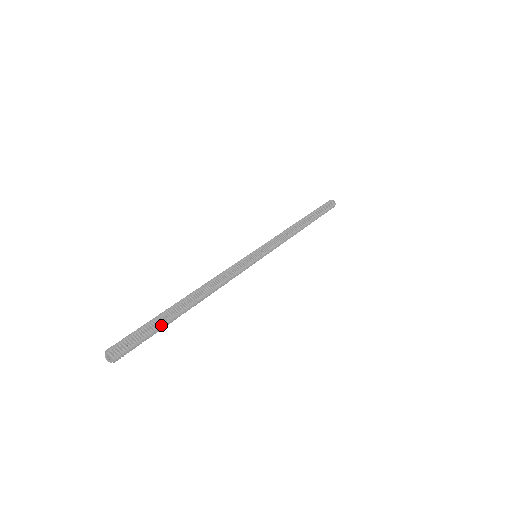
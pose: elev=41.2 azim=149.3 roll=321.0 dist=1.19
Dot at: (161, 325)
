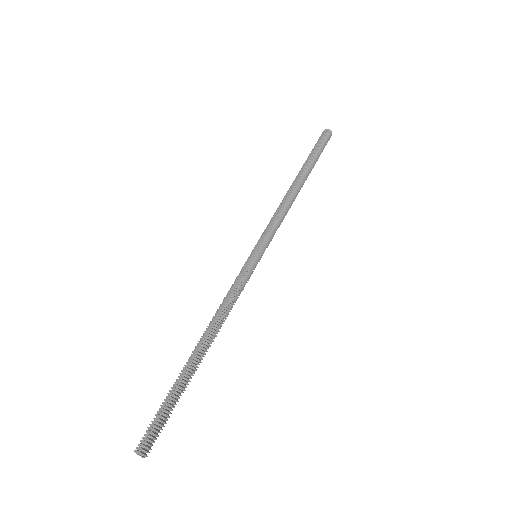
Dot at: (176, 394)
